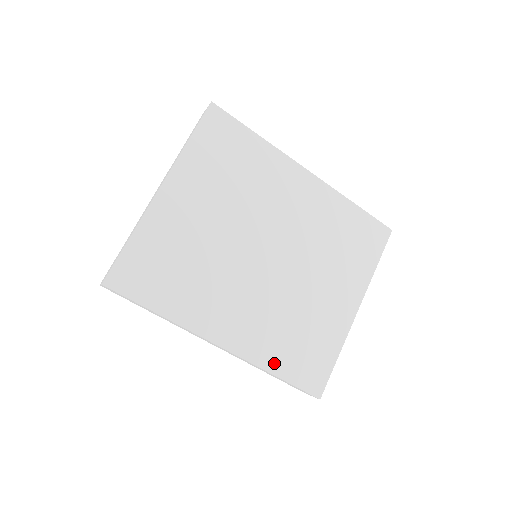
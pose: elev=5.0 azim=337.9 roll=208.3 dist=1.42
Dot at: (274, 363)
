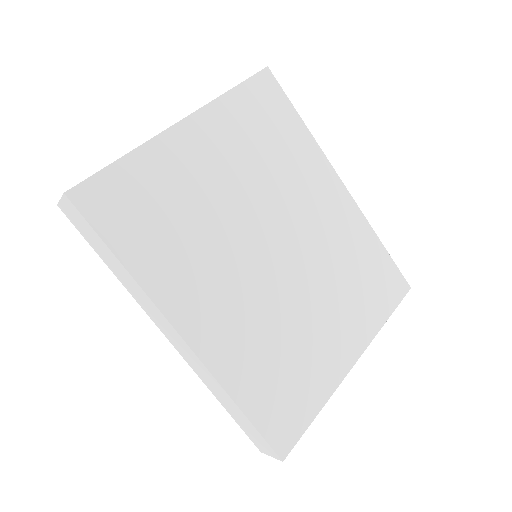
Dot at: (242, 389)
